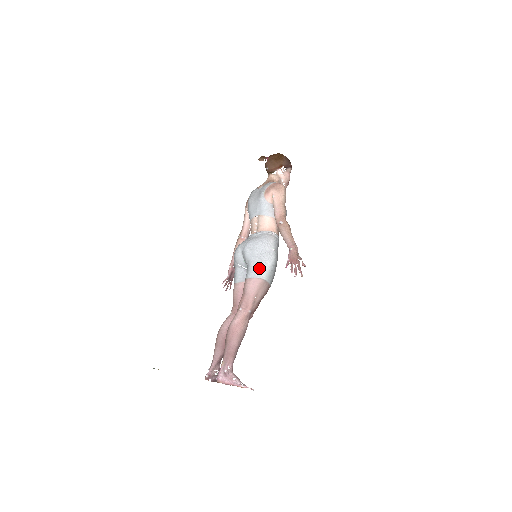
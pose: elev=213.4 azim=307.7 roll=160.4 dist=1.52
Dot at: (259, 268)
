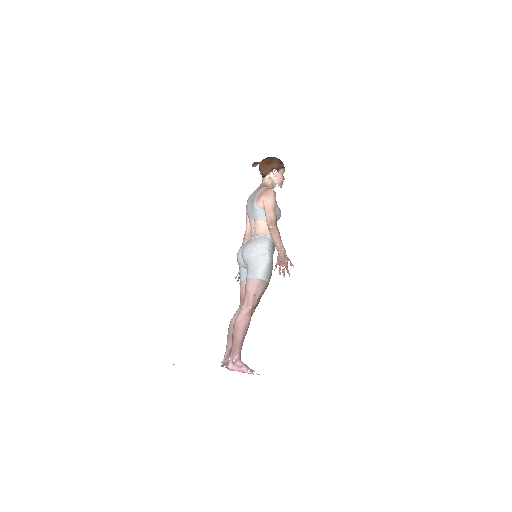
Dot at: (255, 270)
